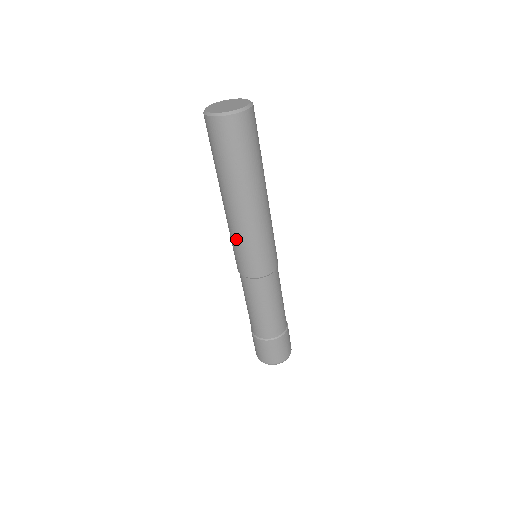
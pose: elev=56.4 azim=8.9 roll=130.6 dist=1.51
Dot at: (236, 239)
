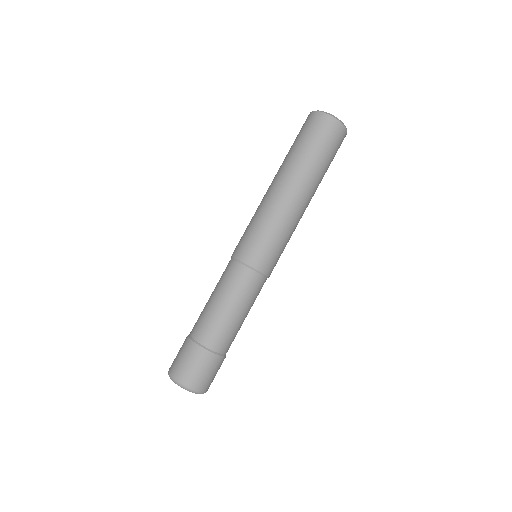
Dot at: occluded
